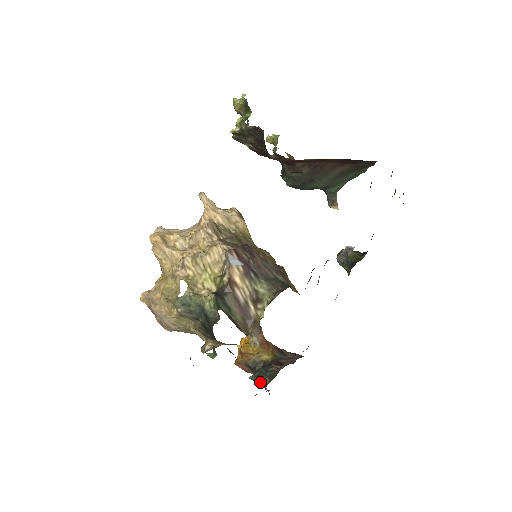
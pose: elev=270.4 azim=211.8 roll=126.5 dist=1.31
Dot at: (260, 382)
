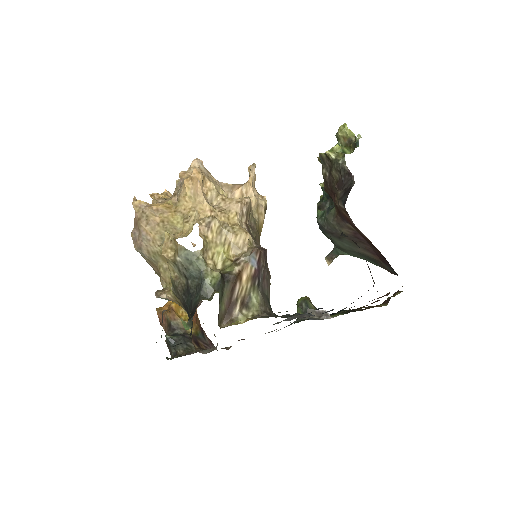
Dot at: (173, 347)
